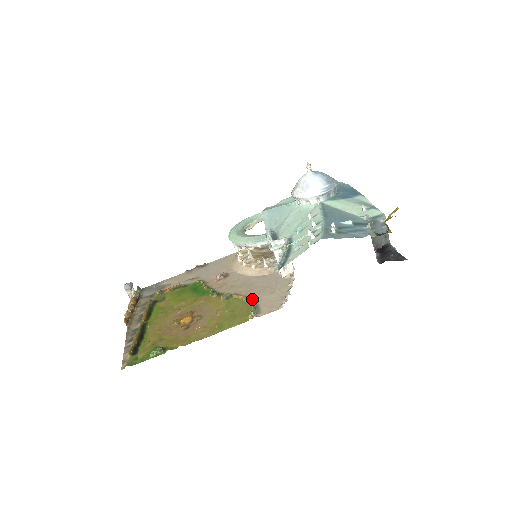
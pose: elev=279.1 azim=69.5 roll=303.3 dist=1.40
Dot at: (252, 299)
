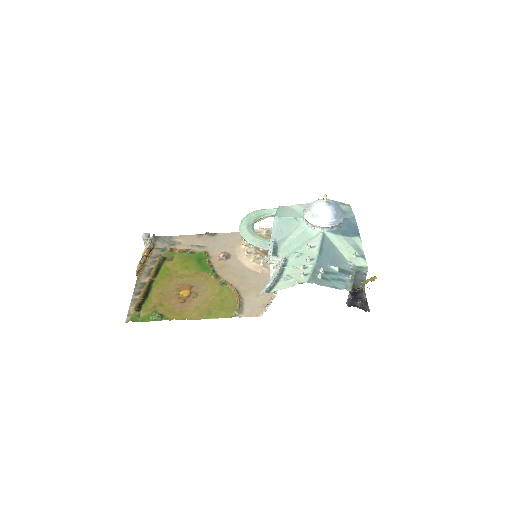
Dot at: (241, 295)
